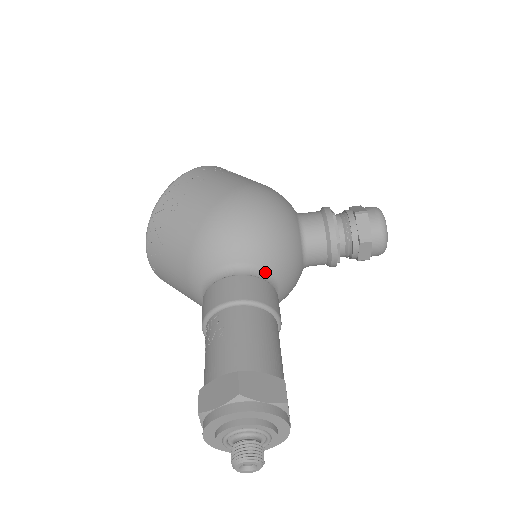
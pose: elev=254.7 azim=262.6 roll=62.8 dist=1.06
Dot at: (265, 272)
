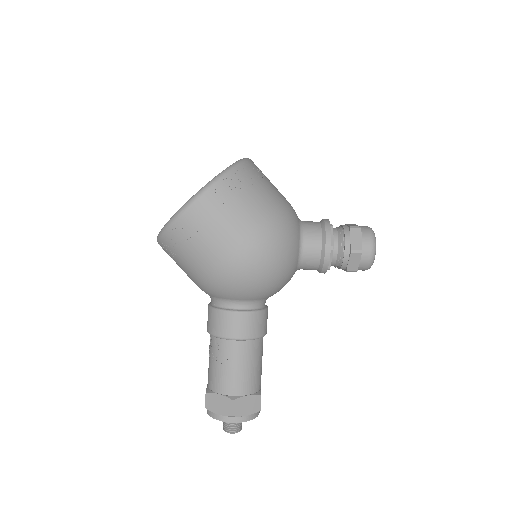
Dot at: (261, 300)
